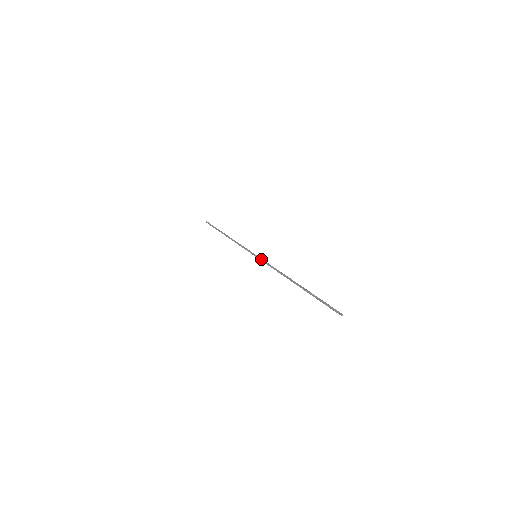
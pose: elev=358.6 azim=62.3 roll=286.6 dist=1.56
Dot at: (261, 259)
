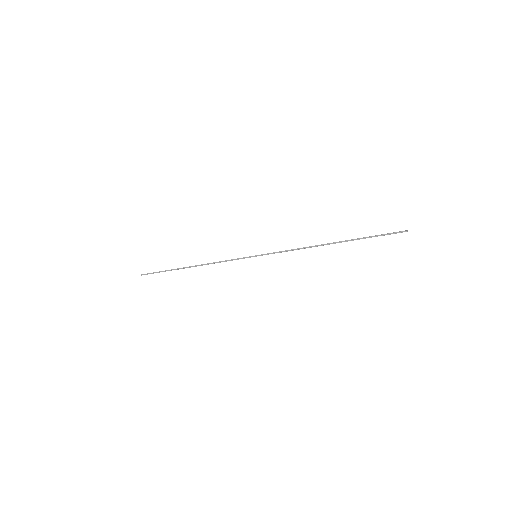
Dot at: (267, 253)
